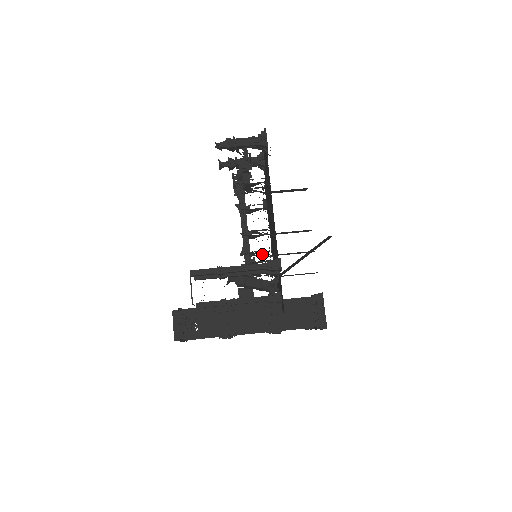
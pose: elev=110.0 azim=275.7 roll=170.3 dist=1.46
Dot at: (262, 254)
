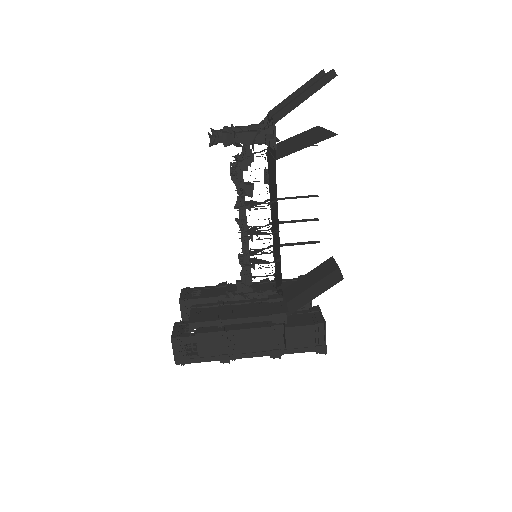
Dot at: occluded
